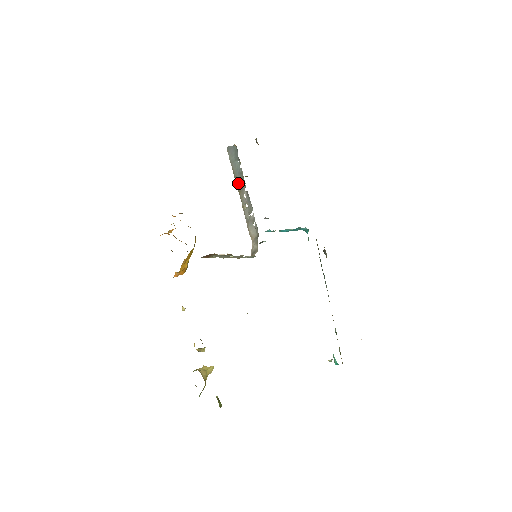
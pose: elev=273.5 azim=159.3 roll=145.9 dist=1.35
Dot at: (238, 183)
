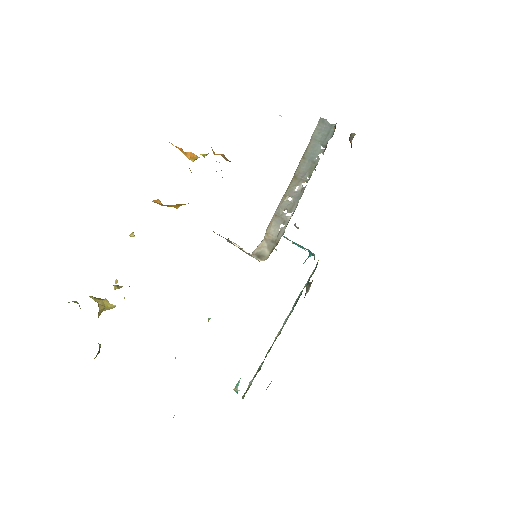
Dot at: (301, 167)
